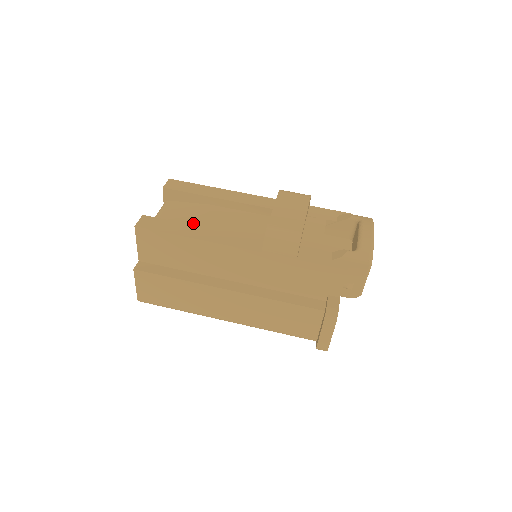
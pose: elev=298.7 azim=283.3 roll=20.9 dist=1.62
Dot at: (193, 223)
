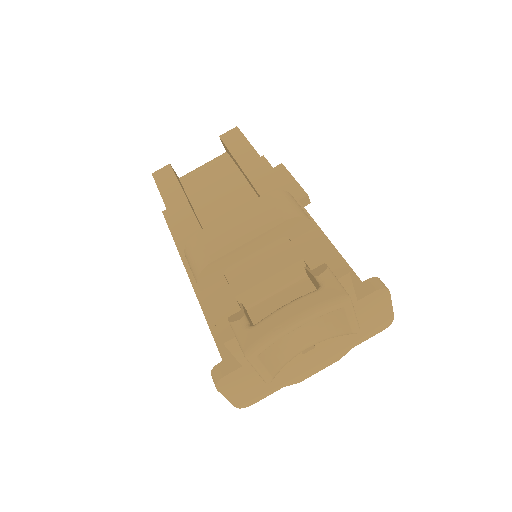
Dot at: (204, 190)
